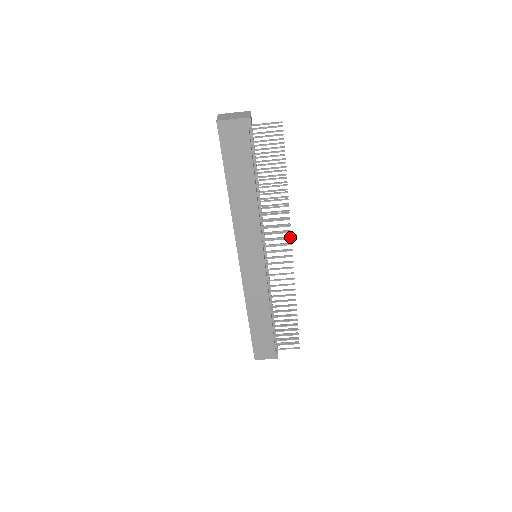
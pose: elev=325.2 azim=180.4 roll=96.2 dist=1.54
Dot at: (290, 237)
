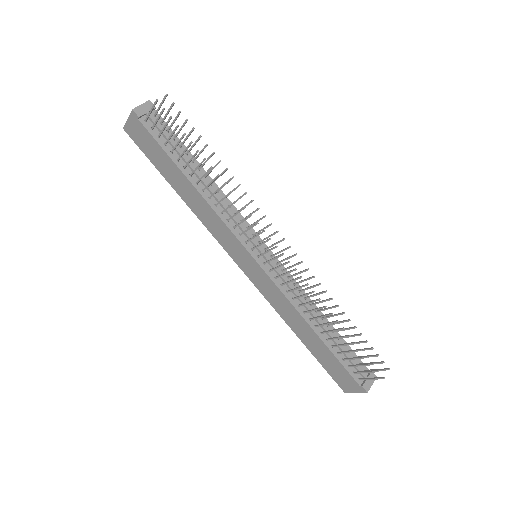
Dot at: (256, 223)
